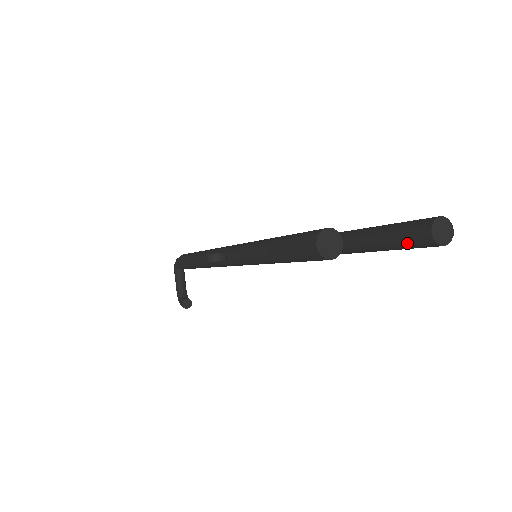
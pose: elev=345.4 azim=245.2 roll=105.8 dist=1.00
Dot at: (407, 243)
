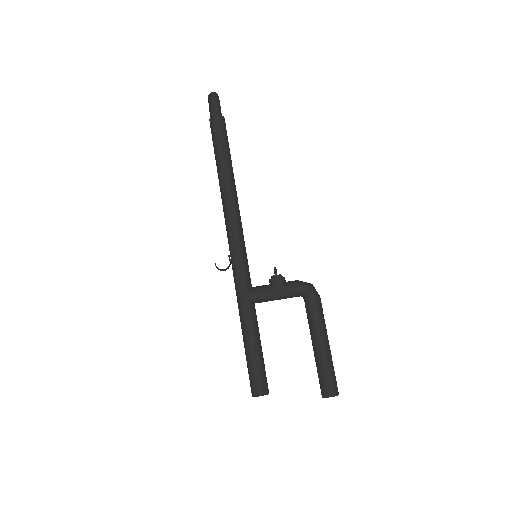
Dot at: occluded
